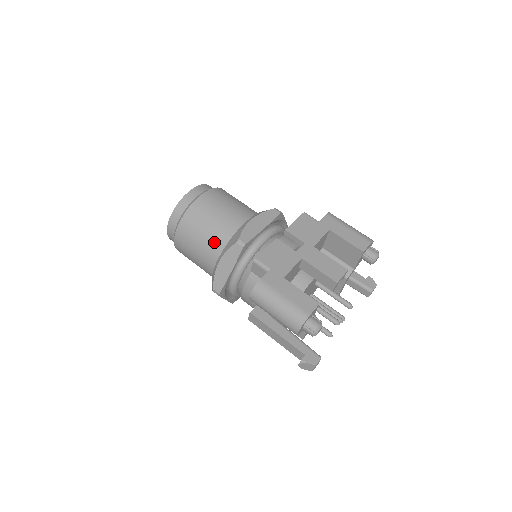
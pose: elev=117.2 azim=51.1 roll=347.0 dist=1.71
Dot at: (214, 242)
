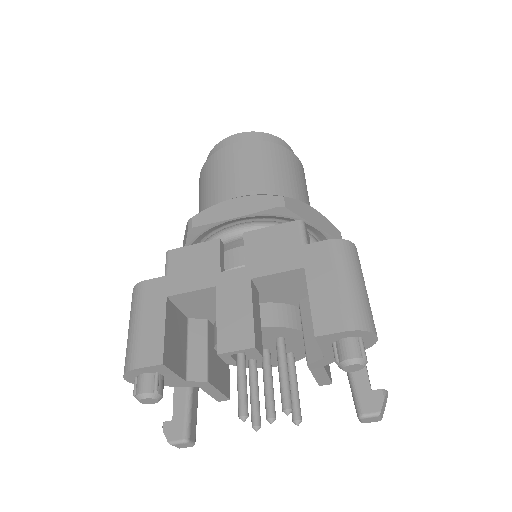
Dot at: occluded
